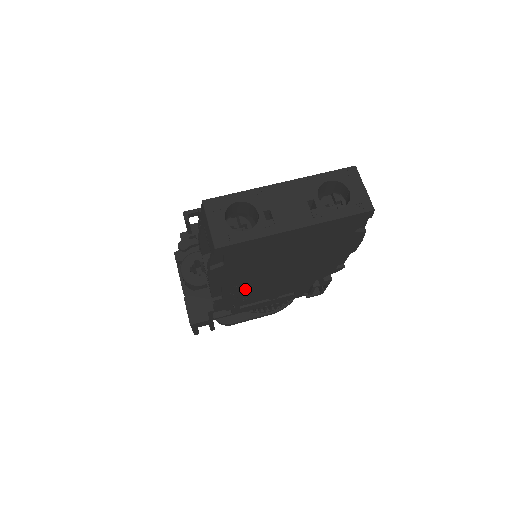
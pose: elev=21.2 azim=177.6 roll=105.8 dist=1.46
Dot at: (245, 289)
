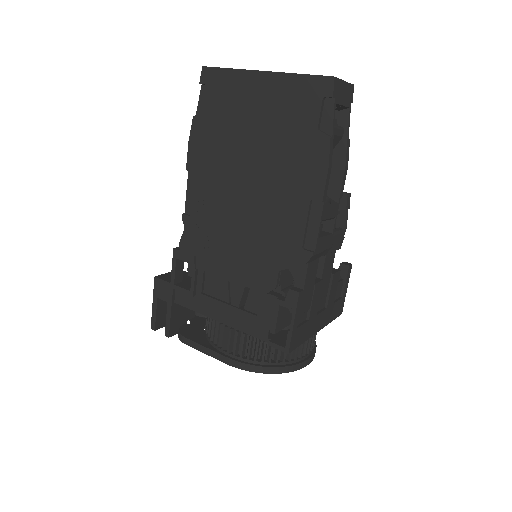
Dot at: (211, 210)
